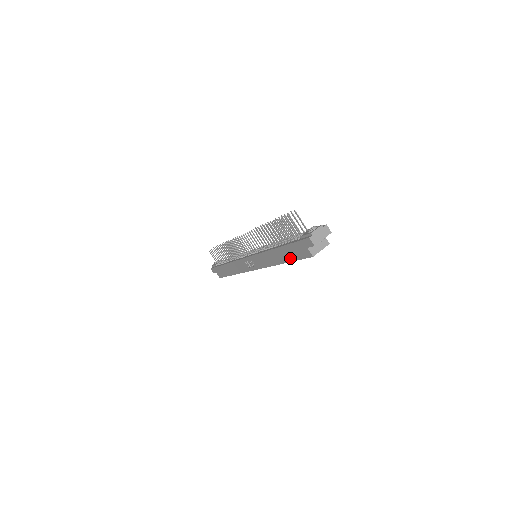
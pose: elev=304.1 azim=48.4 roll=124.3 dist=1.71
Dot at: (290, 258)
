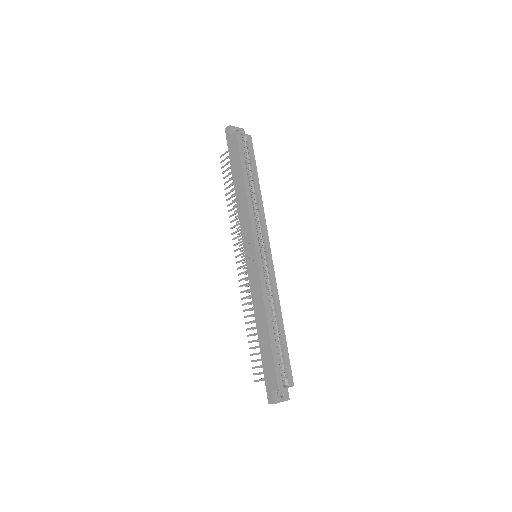
Dot at: (239, 167)
